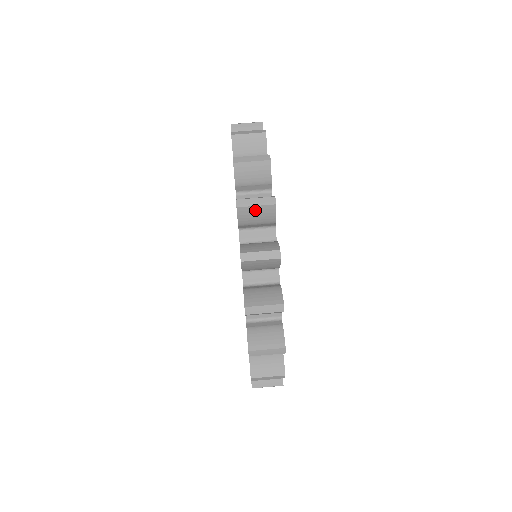
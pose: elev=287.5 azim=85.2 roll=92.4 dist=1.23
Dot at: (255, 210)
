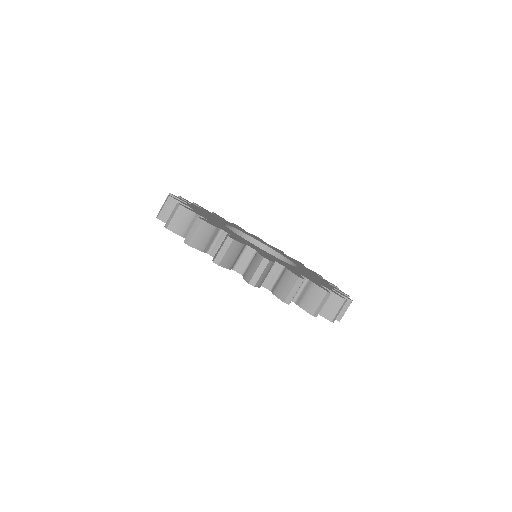
Dot at: (263, 275)
